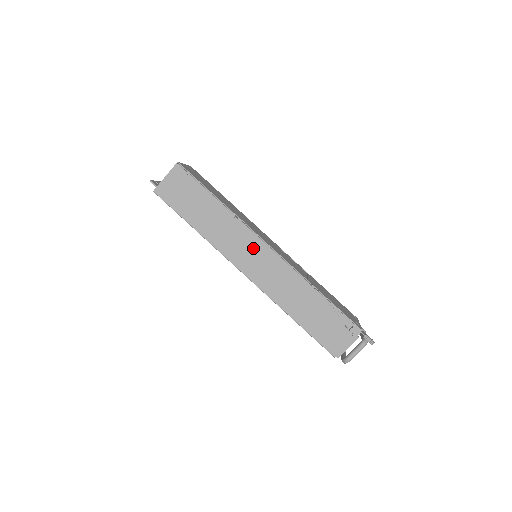
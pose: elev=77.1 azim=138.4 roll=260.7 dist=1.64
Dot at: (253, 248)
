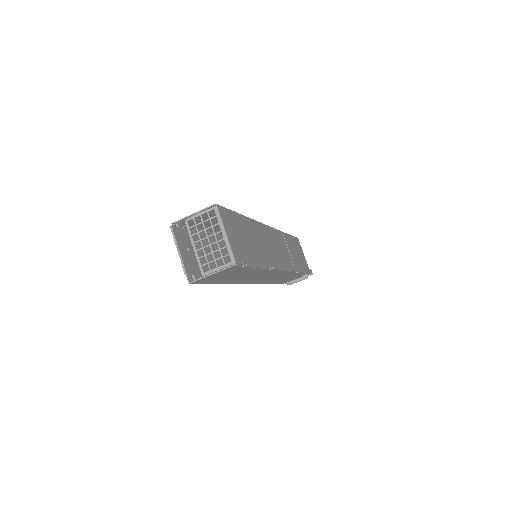
Dot at: (268, 275)
